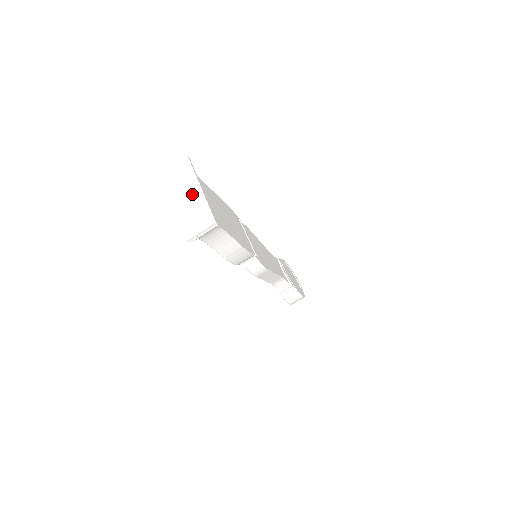
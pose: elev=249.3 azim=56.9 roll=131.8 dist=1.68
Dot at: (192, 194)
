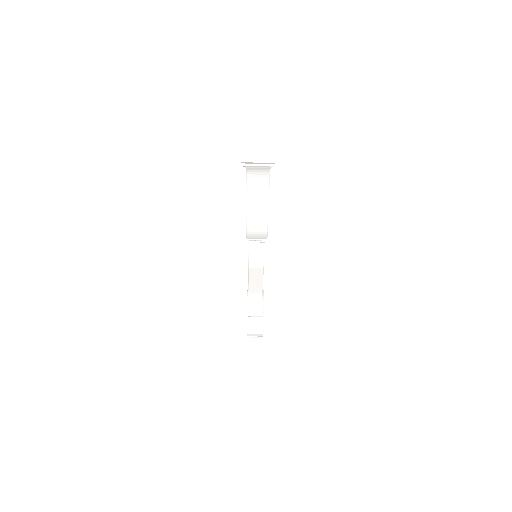
Dot at: (264, 137)
